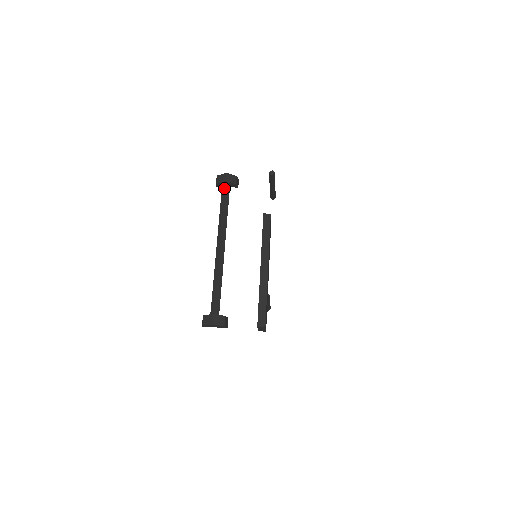
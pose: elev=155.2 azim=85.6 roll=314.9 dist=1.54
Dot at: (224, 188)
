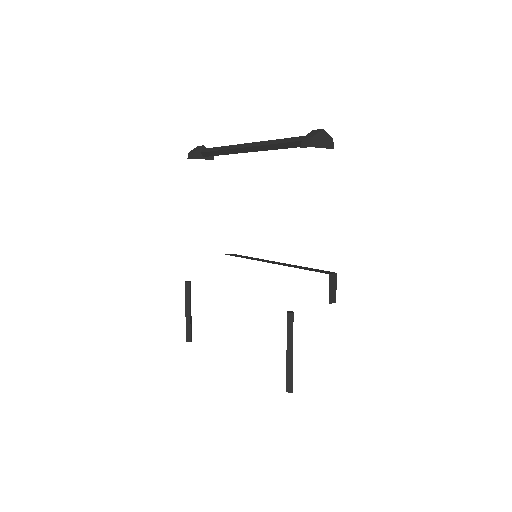
Dot at: (206, 149)
